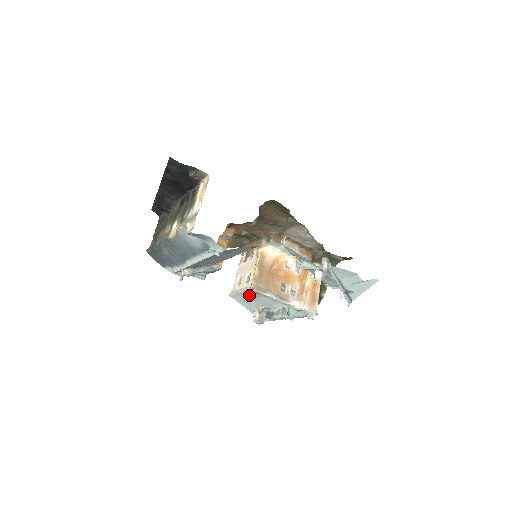
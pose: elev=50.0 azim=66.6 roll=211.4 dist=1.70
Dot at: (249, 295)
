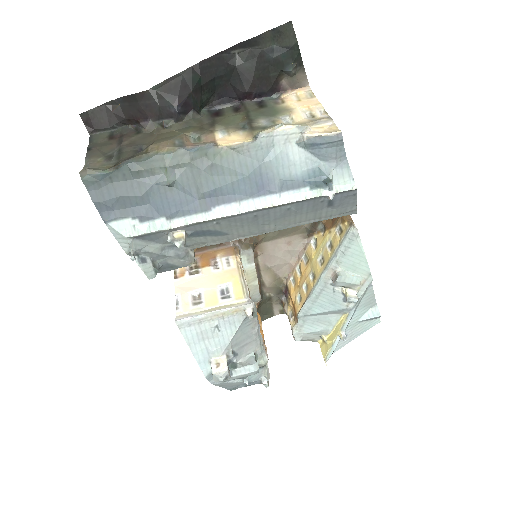
Dot at: (249, 313)
